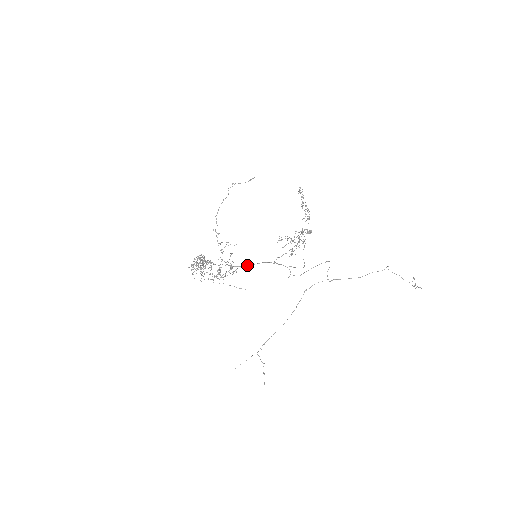
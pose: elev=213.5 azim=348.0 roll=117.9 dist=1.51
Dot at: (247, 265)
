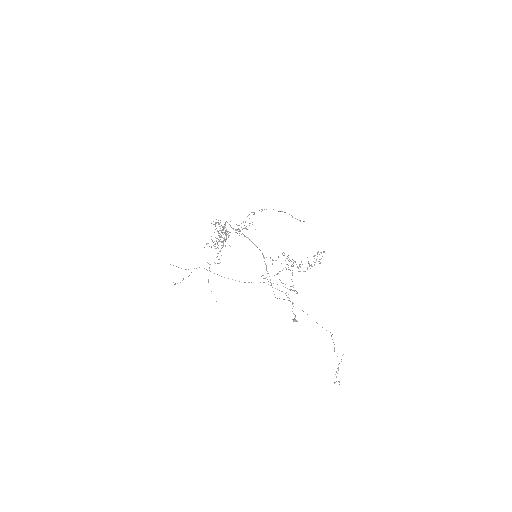
Dot at: (249, 239)
